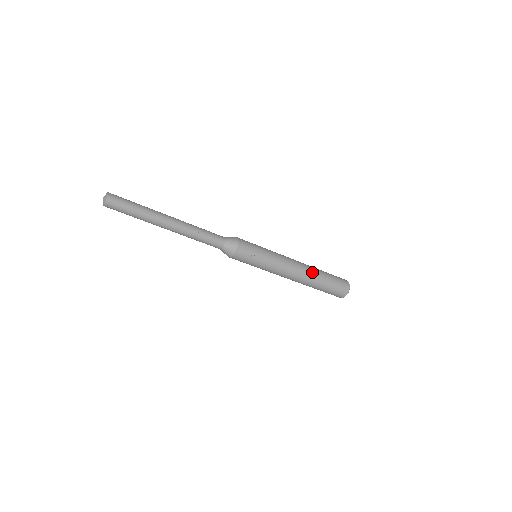
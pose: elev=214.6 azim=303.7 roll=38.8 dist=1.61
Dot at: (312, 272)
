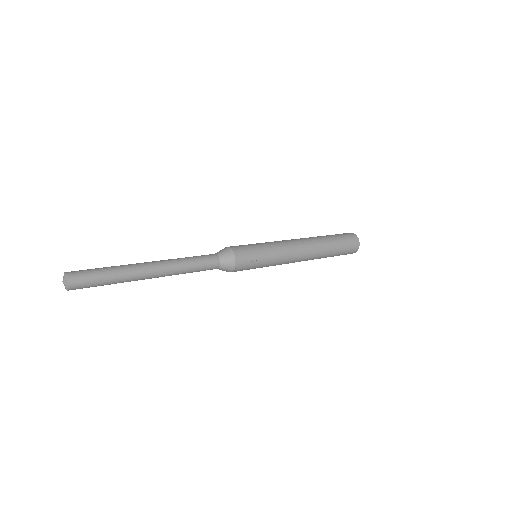
Dot at: (319, 246)
